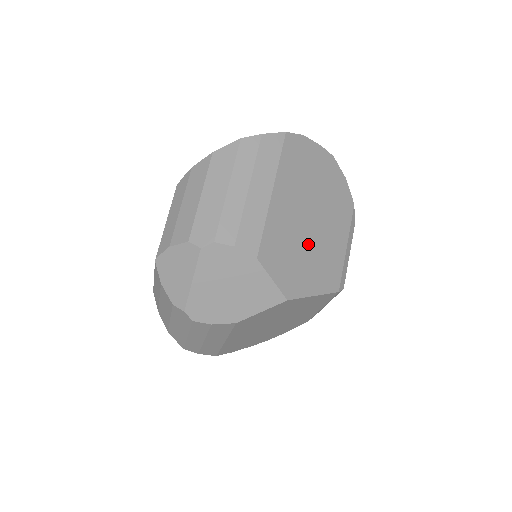
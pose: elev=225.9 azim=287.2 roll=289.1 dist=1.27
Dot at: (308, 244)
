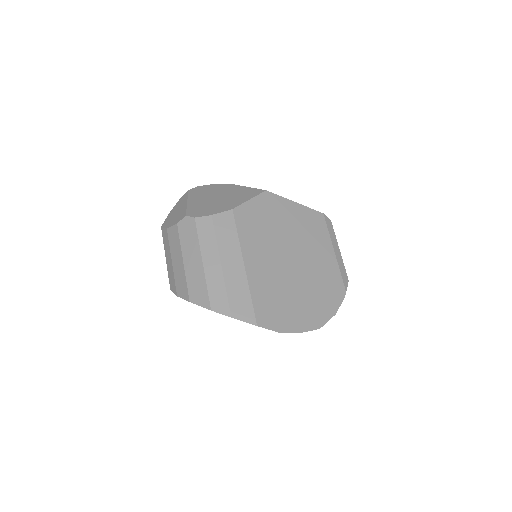
Dot at: occluded
